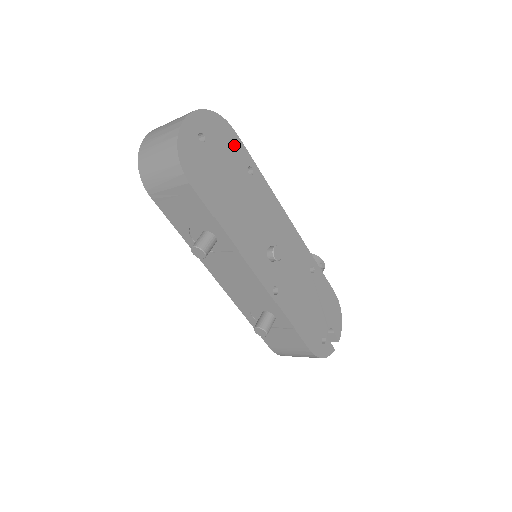
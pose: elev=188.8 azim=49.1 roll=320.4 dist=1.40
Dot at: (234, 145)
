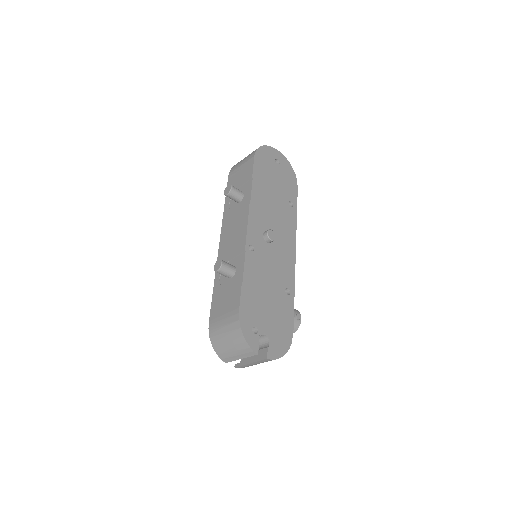
Dot at: (292, 187)
